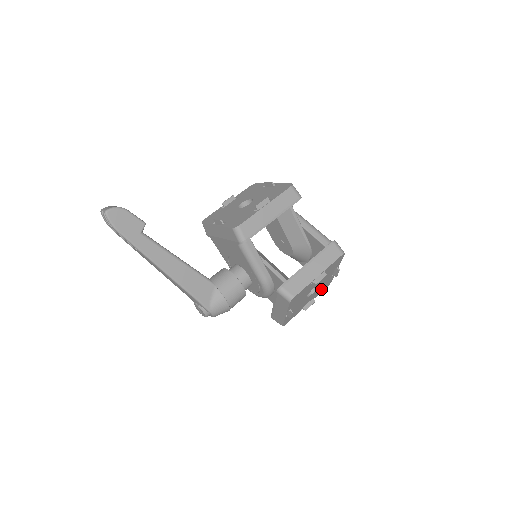
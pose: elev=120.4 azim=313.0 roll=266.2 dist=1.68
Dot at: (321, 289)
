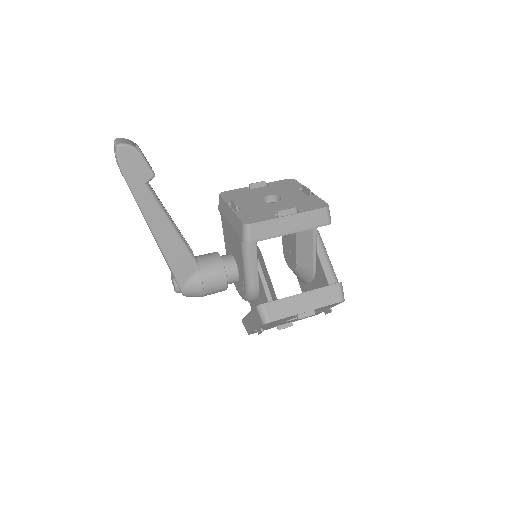
Dot at: occluded
